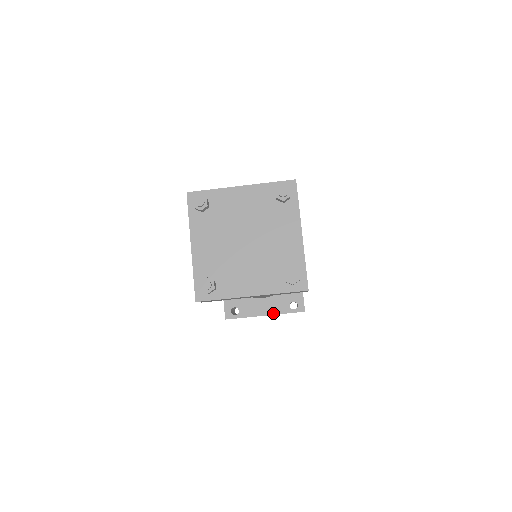
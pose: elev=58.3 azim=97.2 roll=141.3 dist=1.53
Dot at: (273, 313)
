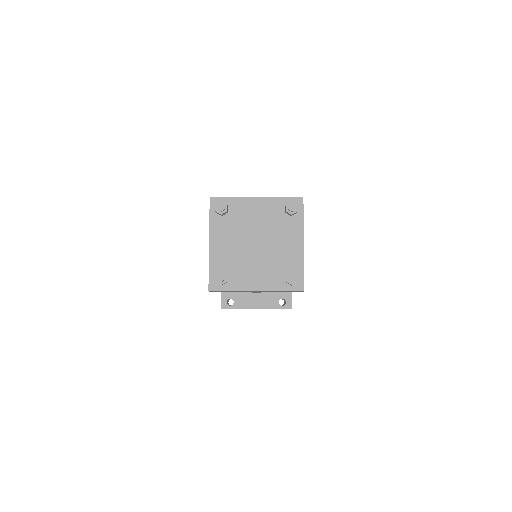
Dot at: (264, 307)
